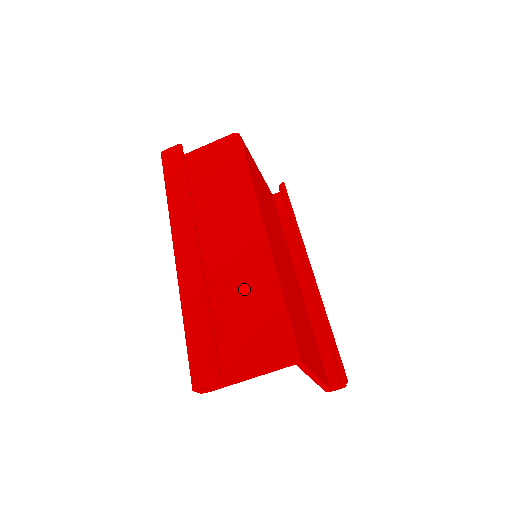
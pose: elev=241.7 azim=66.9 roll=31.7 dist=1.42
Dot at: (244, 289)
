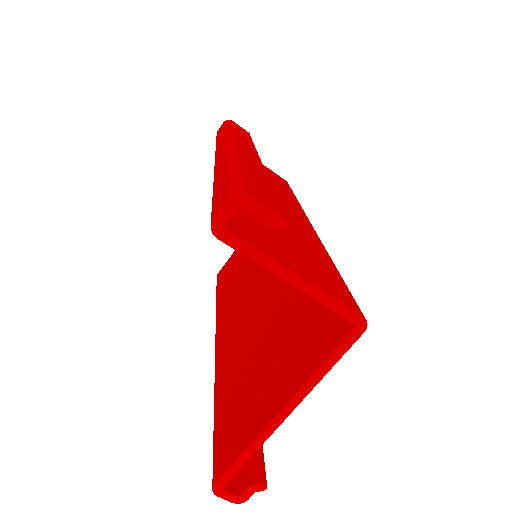
Dot at: (294, 230)
